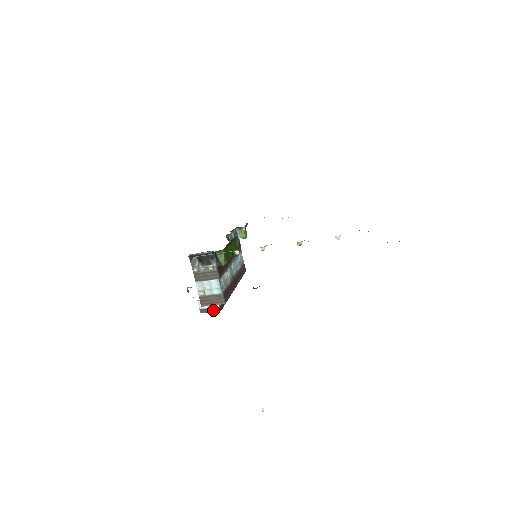
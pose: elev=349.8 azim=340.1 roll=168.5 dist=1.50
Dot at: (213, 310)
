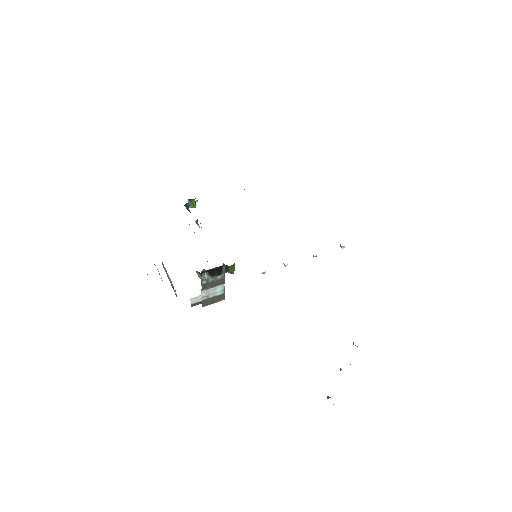
Dot at: occluded
